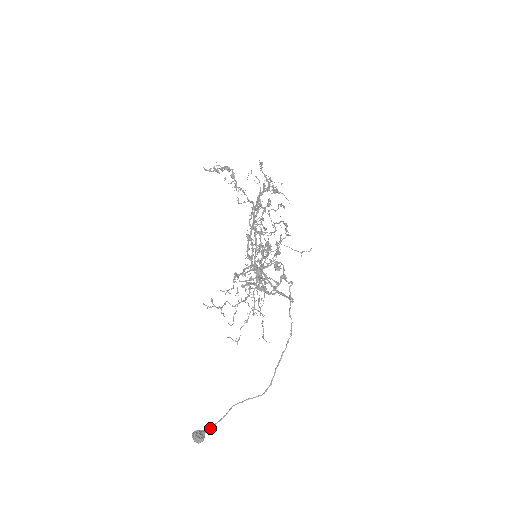
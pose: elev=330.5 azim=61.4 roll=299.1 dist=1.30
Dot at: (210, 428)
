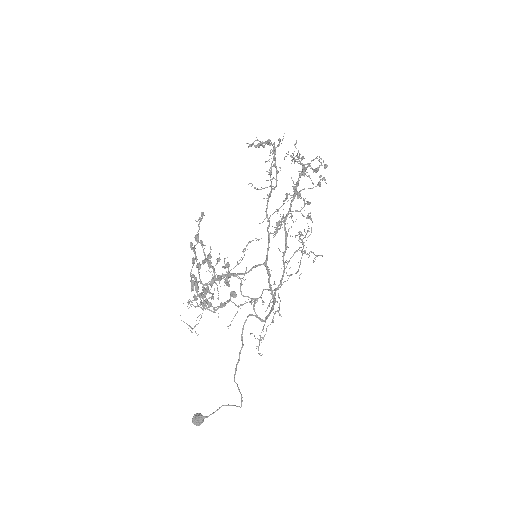
Dot at: (207, 416)
